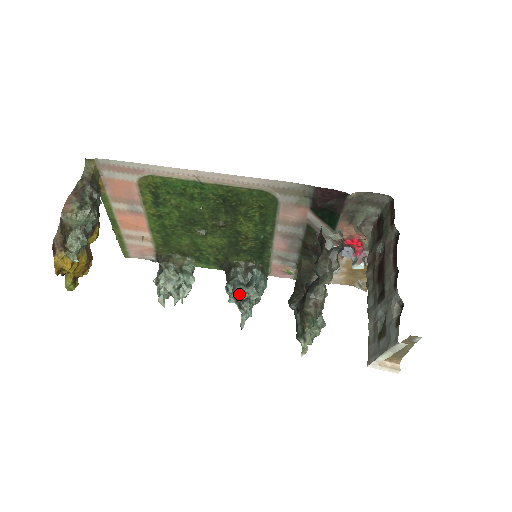
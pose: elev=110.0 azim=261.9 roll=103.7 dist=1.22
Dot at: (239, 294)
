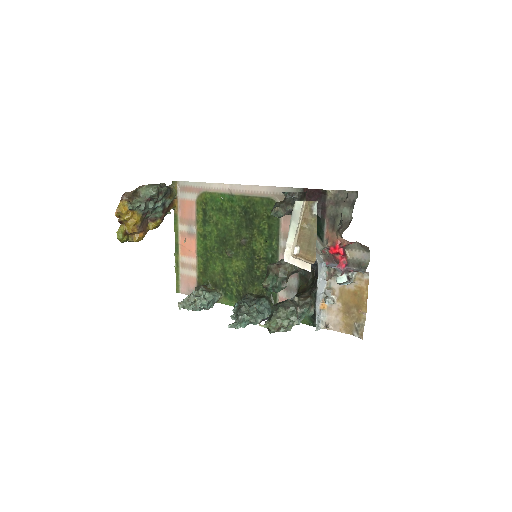
Dot at: (240, 308)
